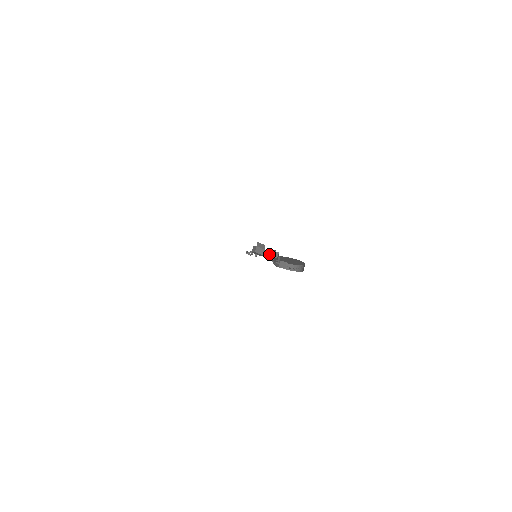
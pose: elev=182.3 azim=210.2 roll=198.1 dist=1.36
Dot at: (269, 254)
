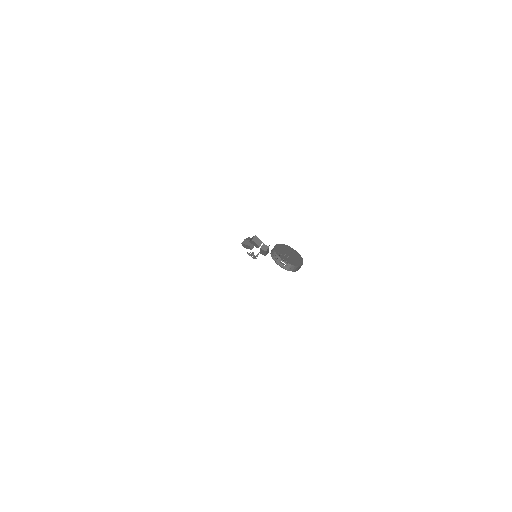
Dot at: occluded
